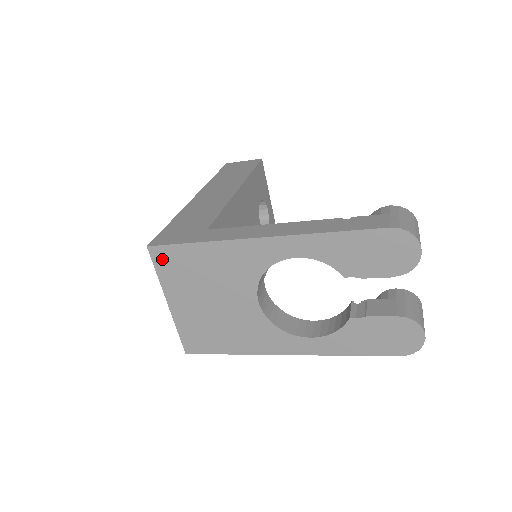
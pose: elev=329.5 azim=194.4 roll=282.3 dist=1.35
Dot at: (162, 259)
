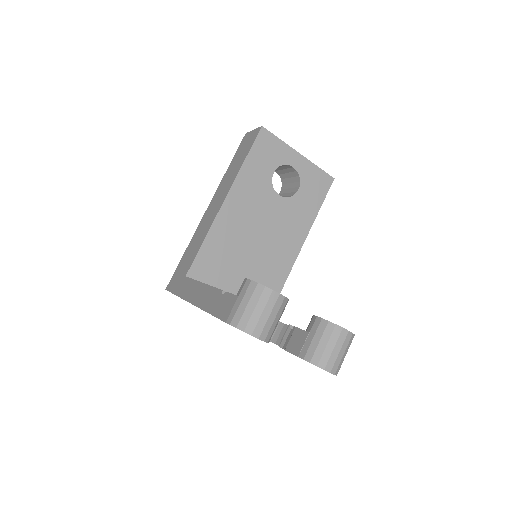
Dot at: occluded
